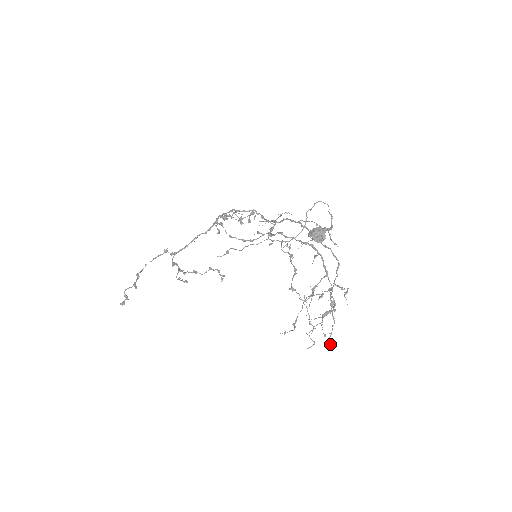
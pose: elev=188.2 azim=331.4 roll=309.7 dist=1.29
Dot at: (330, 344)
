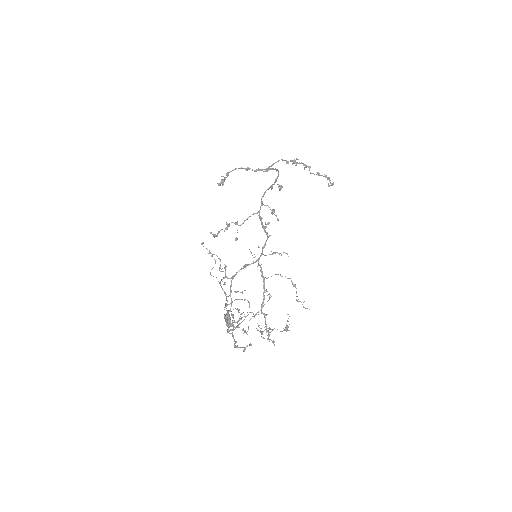
Dot at: (244, 349)
